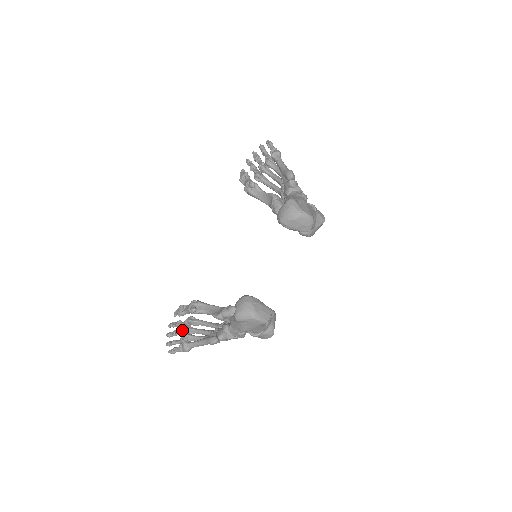
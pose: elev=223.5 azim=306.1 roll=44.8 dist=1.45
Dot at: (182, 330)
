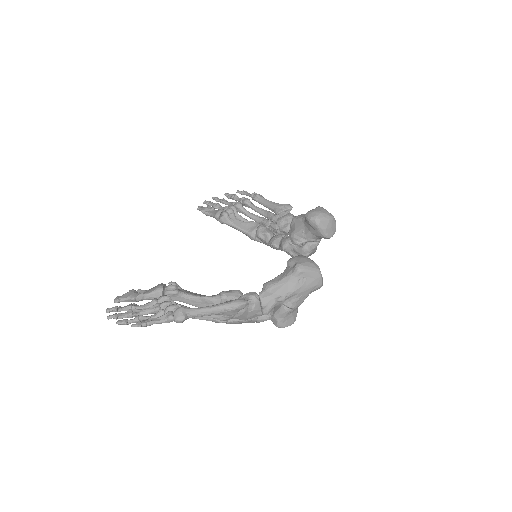
Dot at: (155, 305)
